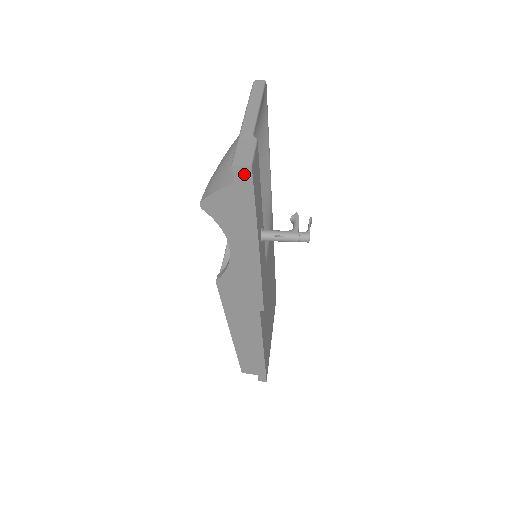
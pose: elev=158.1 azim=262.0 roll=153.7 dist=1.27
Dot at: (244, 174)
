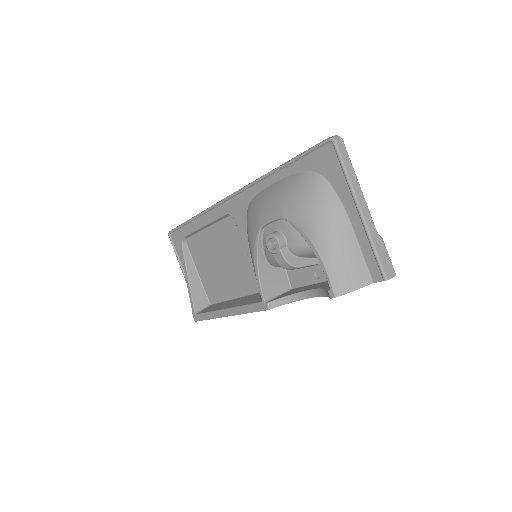
Dot at: occluded
